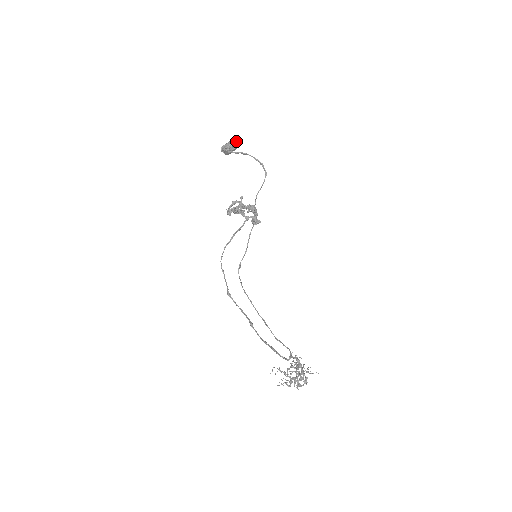
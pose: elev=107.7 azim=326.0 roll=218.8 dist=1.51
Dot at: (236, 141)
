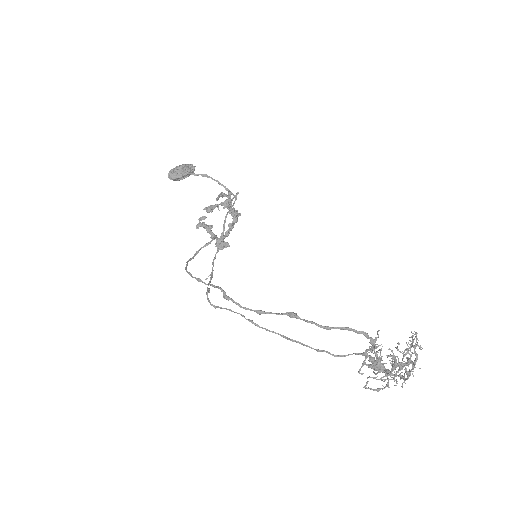
Dot at: (193, 166)
